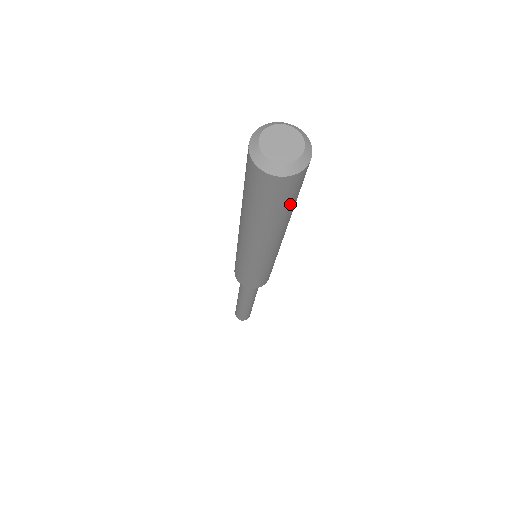
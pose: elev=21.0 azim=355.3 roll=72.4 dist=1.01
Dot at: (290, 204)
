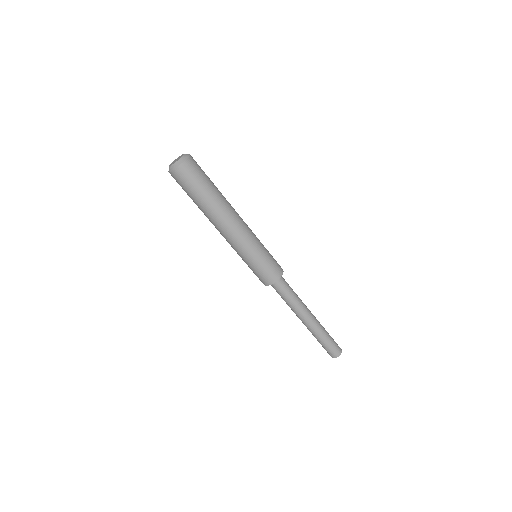
Dot at: (199, 189)
